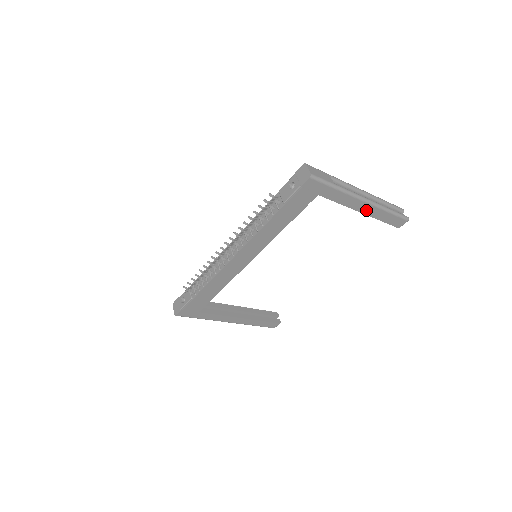
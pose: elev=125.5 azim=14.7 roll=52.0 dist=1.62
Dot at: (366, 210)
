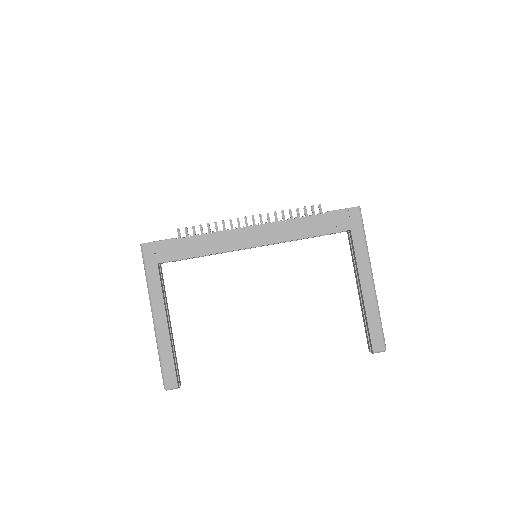
Dot at: (366, 291)
